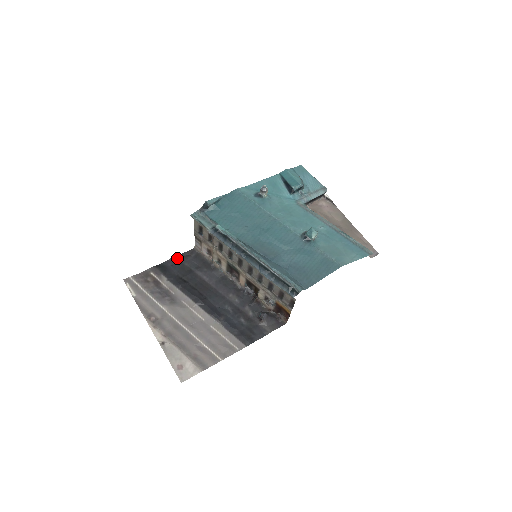
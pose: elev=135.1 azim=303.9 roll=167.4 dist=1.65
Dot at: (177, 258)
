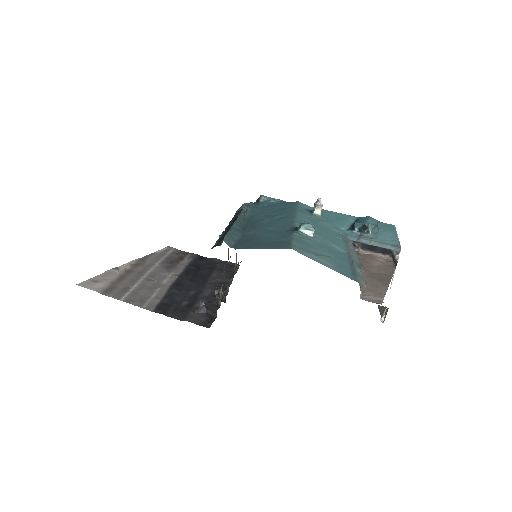
Dot at: (219, 260)
